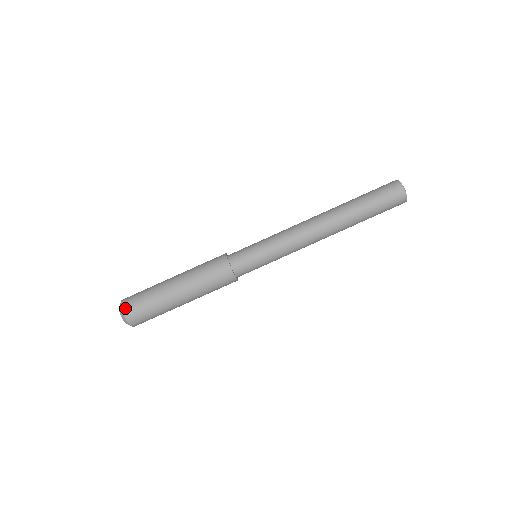
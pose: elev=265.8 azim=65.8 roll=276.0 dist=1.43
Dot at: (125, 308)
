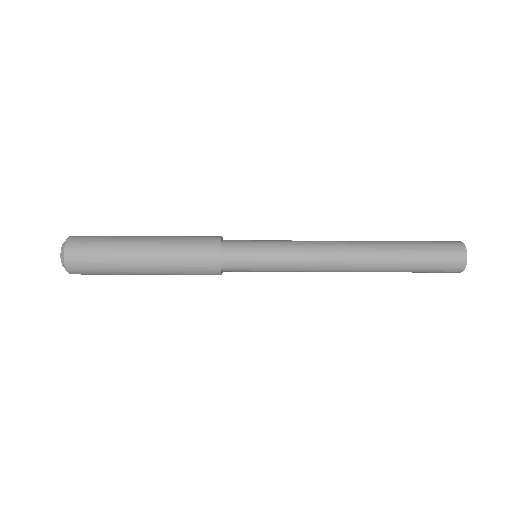
Dot at: (69, 255)
